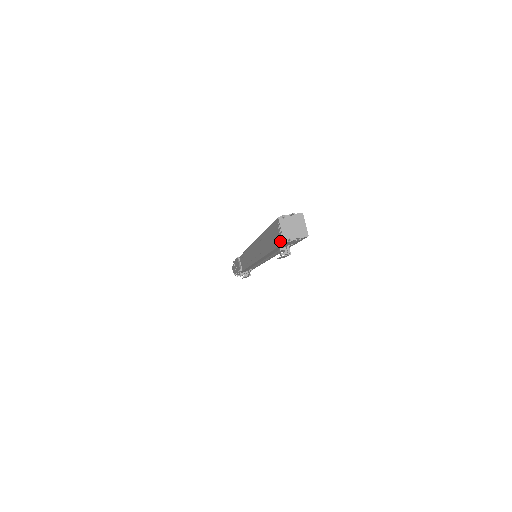
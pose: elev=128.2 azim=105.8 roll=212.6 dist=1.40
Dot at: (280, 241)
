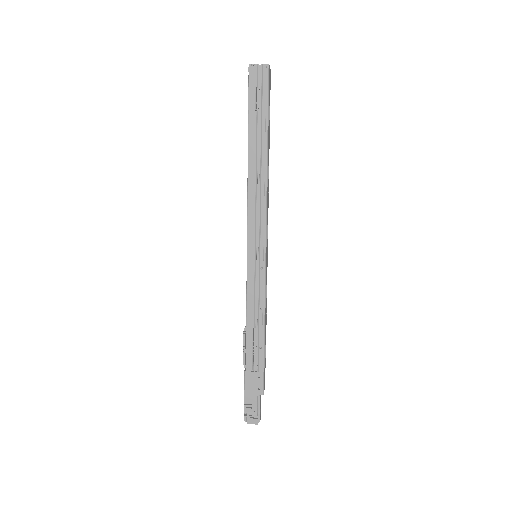
Dot at: (248, 77)
